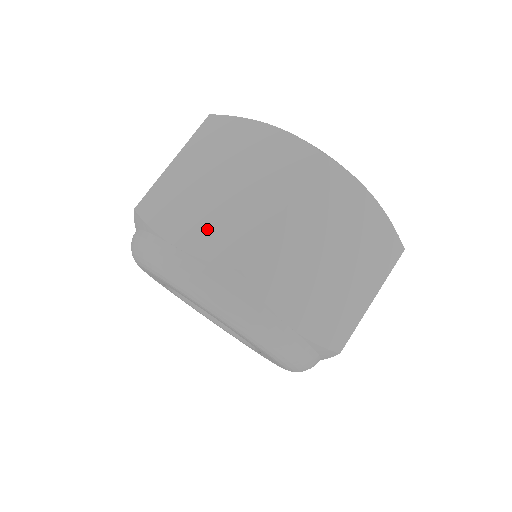
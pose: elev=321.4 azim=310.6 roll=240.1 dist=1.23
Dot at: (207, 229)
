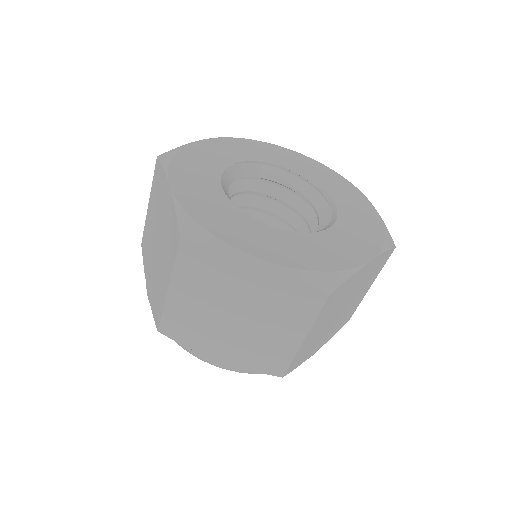
Dot at: (153, 284)
